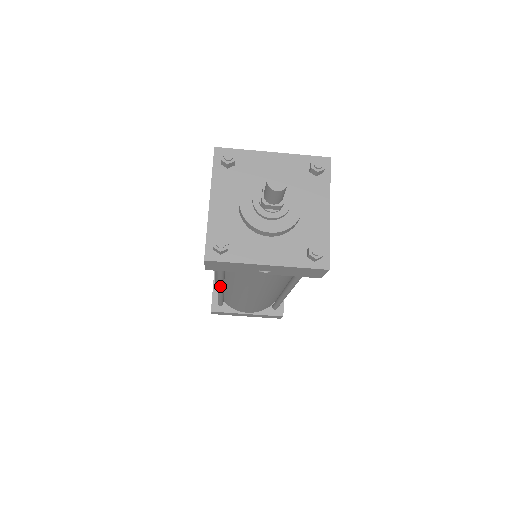
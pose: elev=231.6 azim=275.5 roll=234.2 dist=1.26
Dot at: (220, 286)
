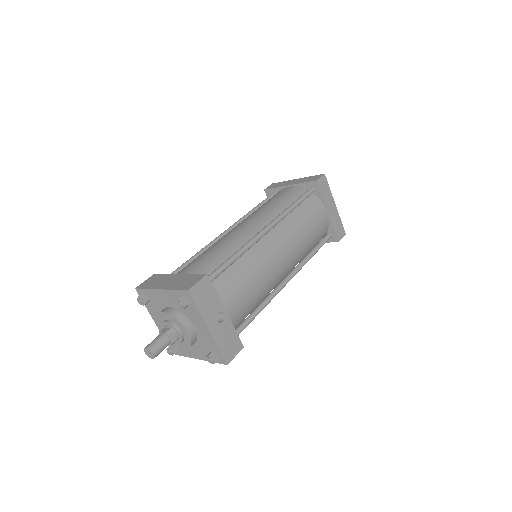
Dot at: occluded
